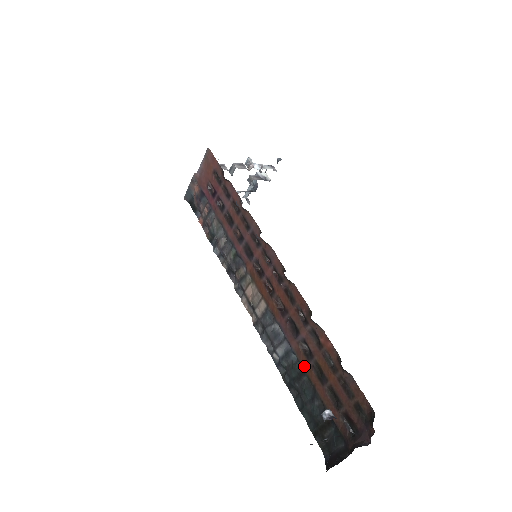
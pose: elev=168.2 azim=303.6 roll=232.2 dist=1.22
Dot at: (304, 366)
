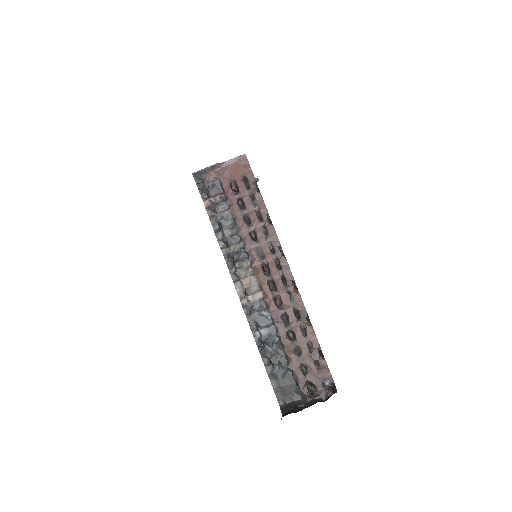
Dot at: (286, 346)
